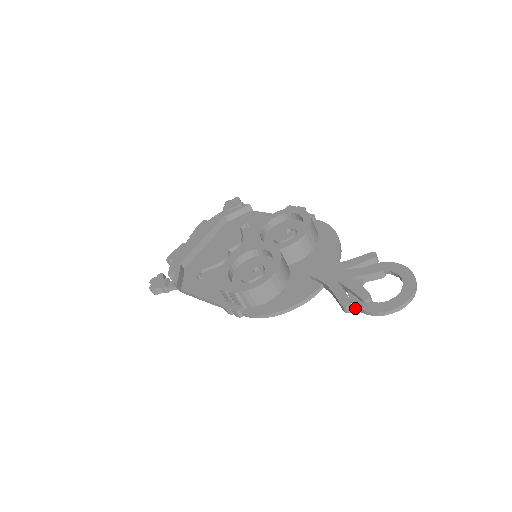
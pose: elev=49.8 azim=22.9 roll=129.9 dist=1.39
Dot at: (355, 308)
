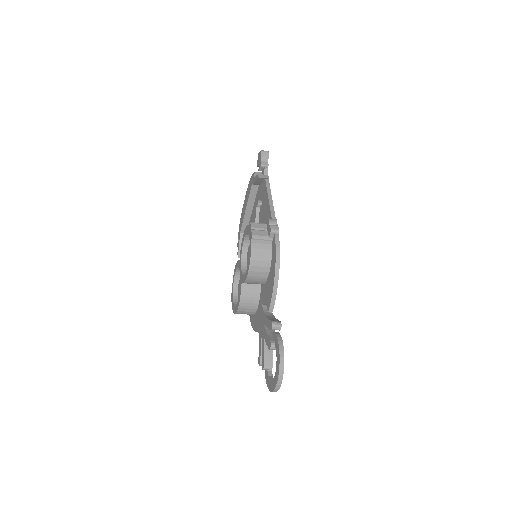
Dot at: occluded
